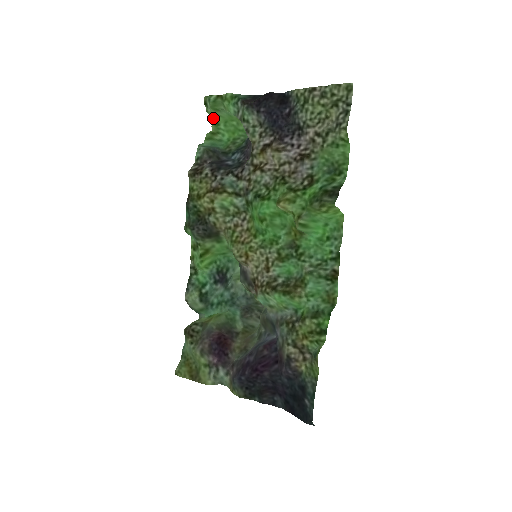
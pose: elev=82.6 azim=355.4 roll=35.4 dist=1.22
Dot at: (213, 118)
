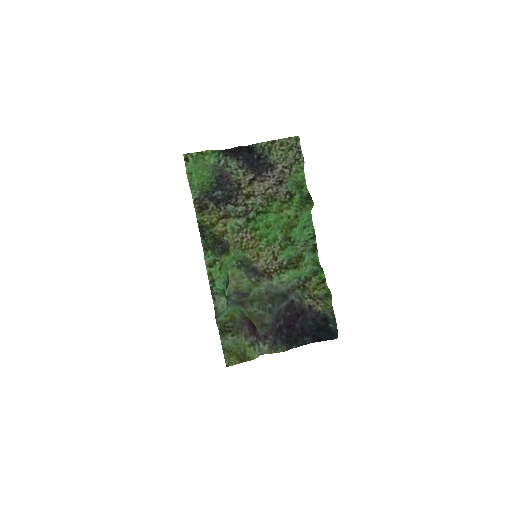
Dot at: (188, 170)
